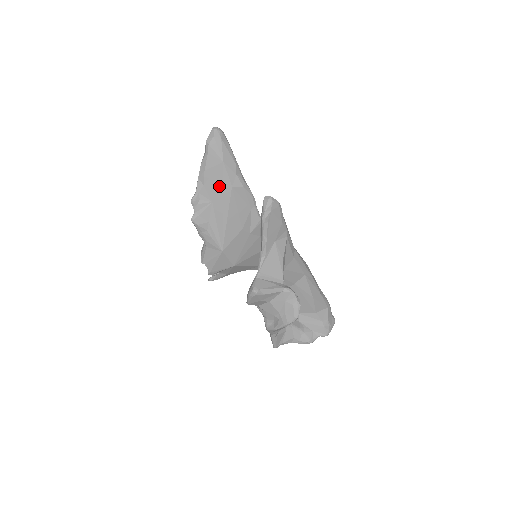
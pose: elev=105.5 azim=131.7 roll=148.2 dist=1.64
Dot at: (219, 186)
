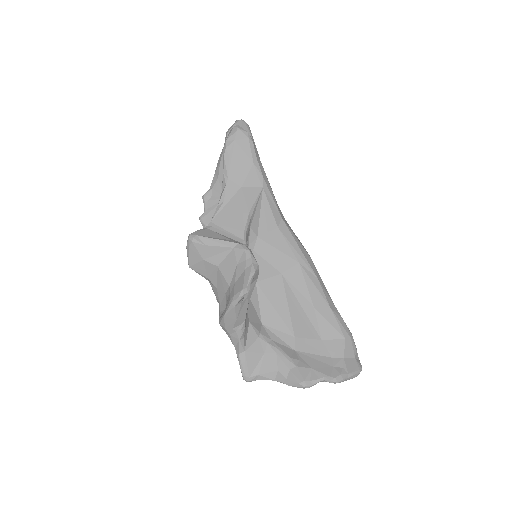
Dot at: occluded
